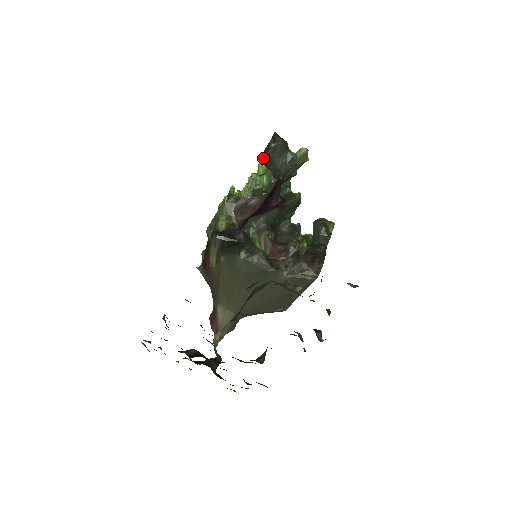
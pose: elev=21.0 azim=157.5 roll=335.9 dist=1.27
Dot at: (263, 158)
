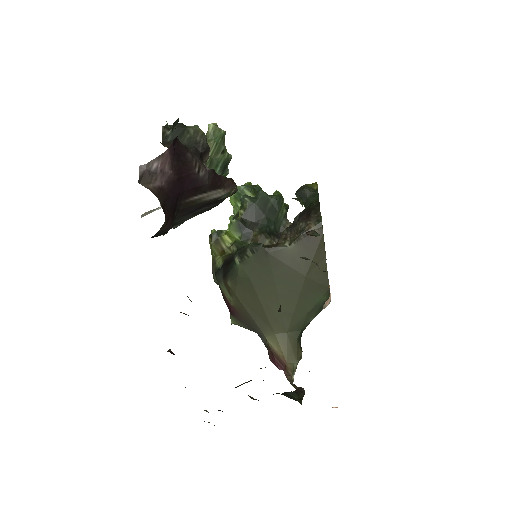
Dot at: (164, 145)
